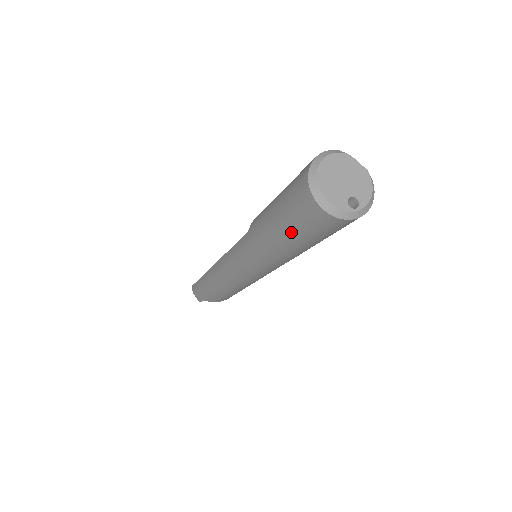
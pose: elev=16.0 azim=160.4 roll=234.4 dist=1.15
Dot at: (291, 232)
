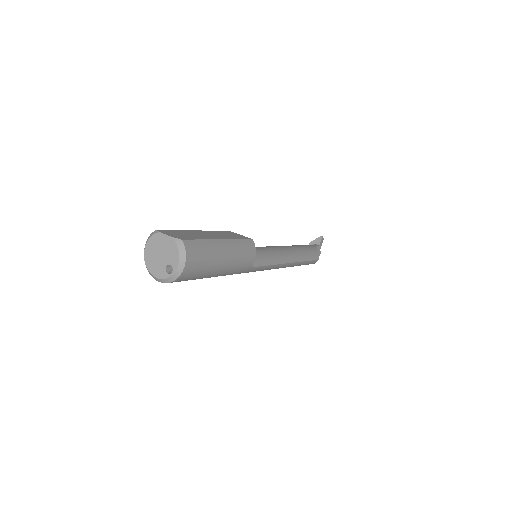
Dot at: occluded
